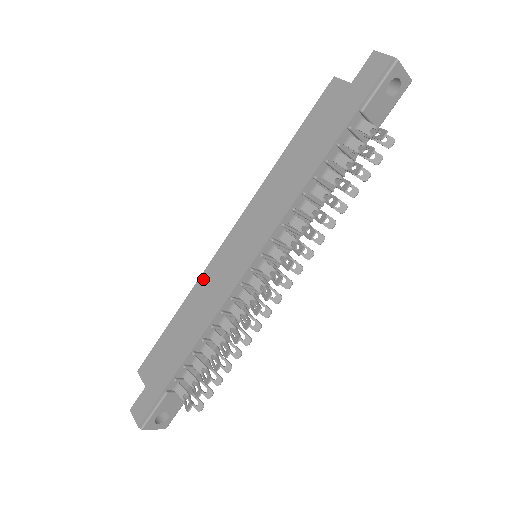
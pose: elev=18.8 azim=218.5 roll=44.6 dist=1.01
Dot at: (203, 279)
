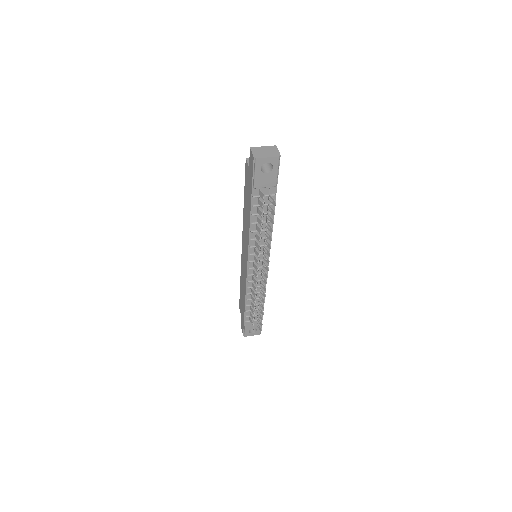
Dot at: (241, 267)
